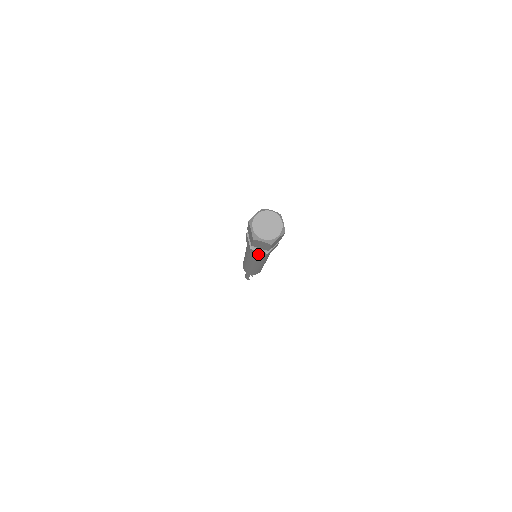
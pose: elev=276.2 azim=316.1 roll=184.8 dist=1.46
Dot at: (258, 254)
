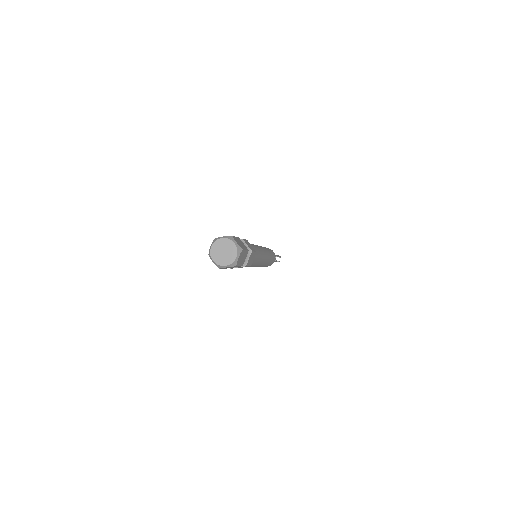
Dot at: occluded
